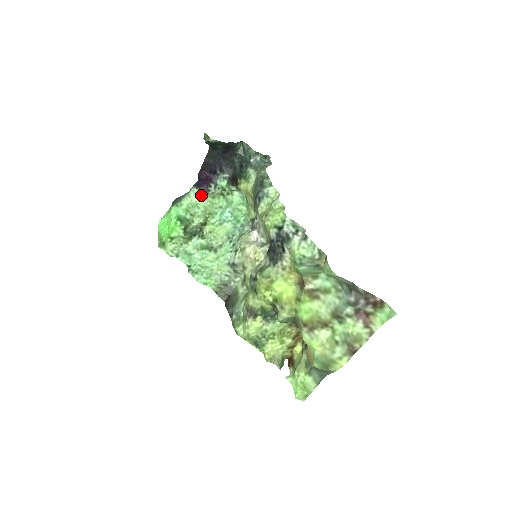
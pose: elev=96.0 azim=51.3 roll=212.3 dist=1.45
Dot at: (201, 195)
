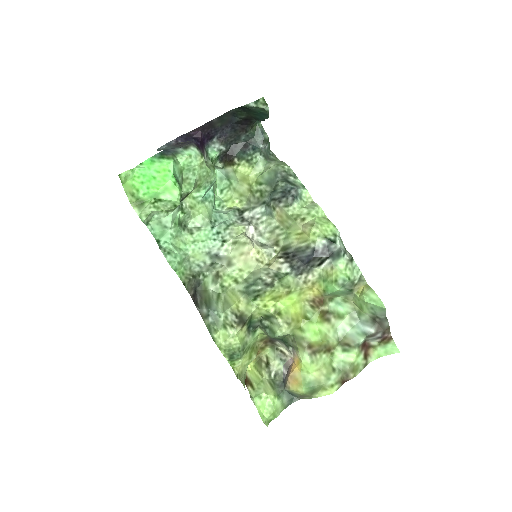
Dot at: (203, 160)
